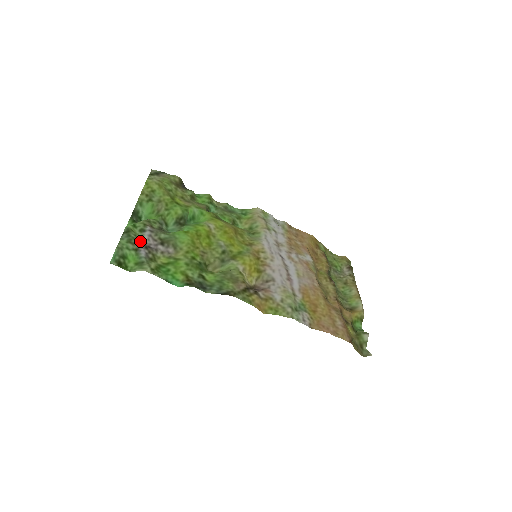
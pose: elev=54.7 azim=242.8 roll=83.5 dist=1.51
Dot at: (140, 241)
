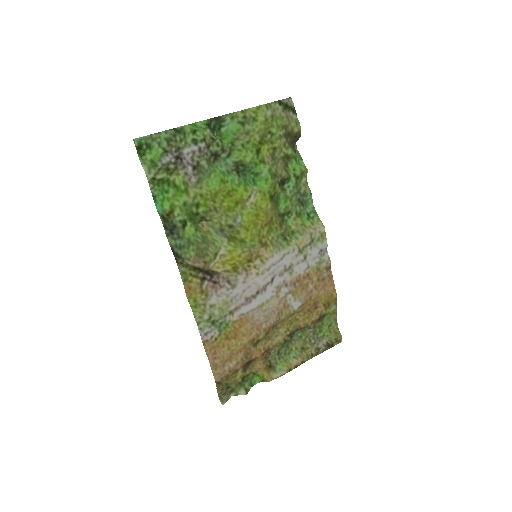
Dot at: (179, 148)
